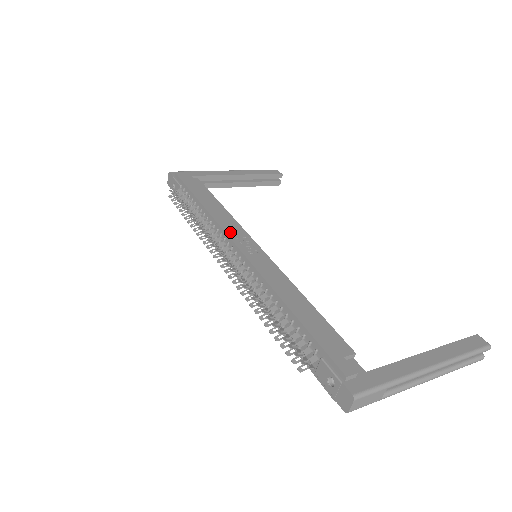
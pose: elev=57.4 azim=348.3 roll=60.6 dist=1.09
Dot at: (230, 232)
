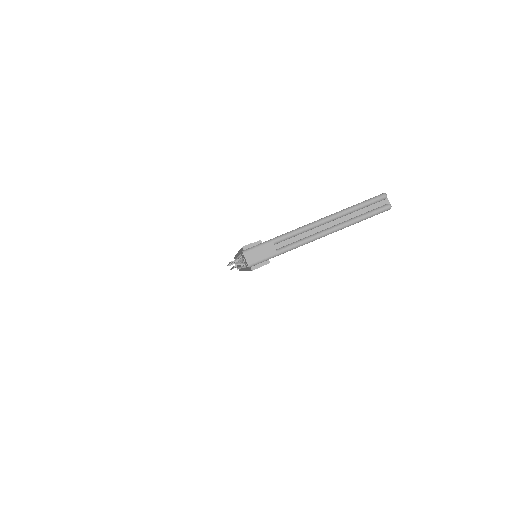
Dot at: occluded
